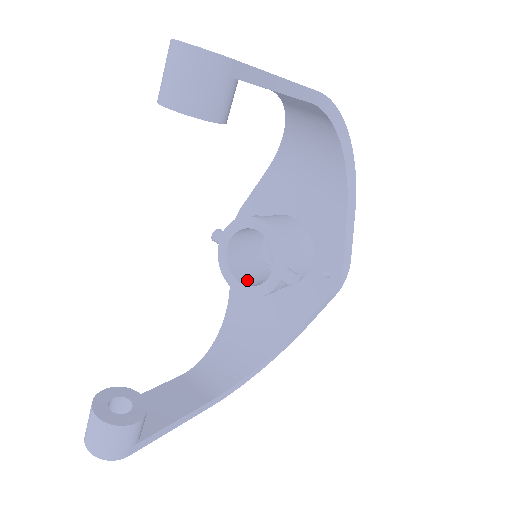
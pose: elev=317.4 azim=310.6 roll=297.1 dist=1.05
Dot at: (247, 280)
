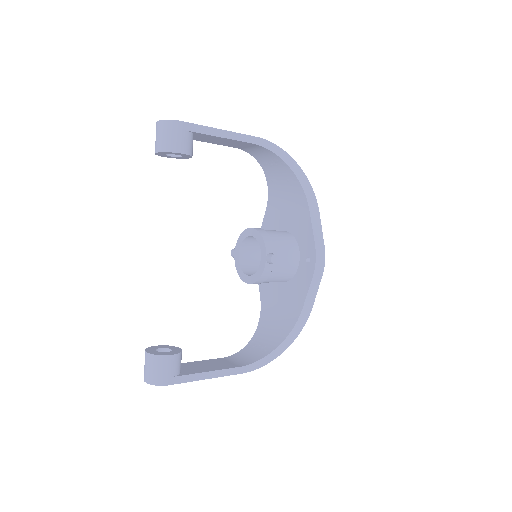
Dot at: occluded
